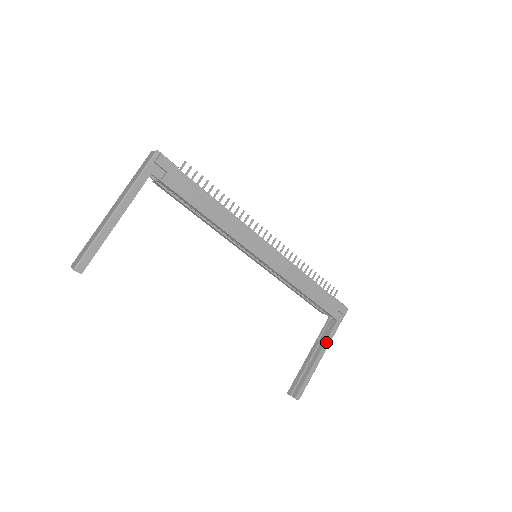
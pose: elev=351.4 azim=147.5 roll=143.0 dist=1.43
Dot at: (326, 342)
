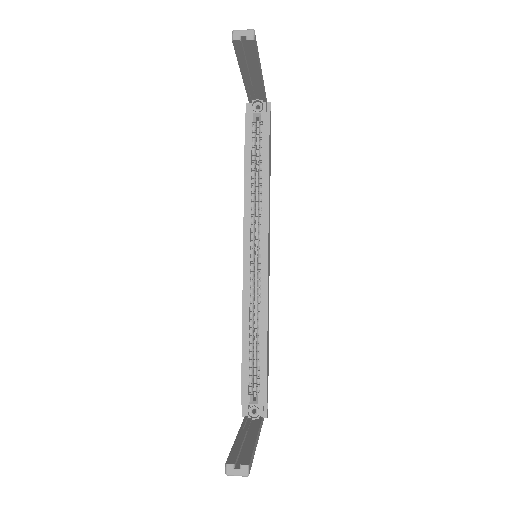
Dot at: (259, 429)
